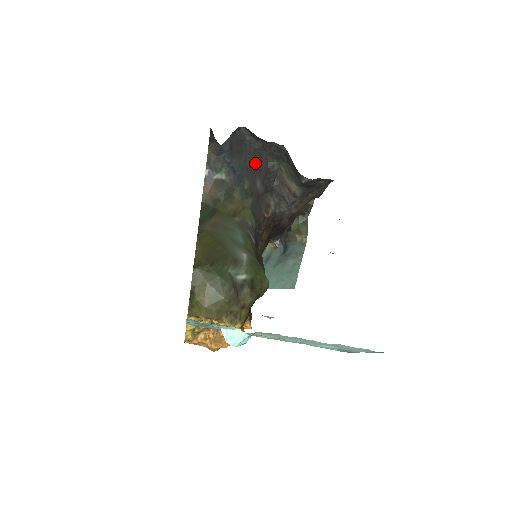
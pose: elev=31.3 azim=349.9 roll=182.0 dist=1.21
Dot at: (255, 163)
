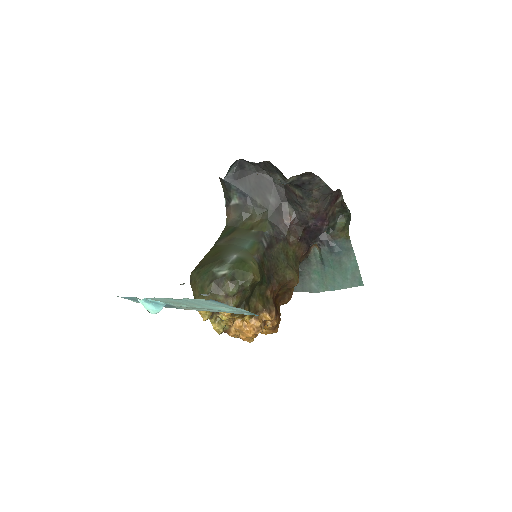
Dot at: (260, 183)
